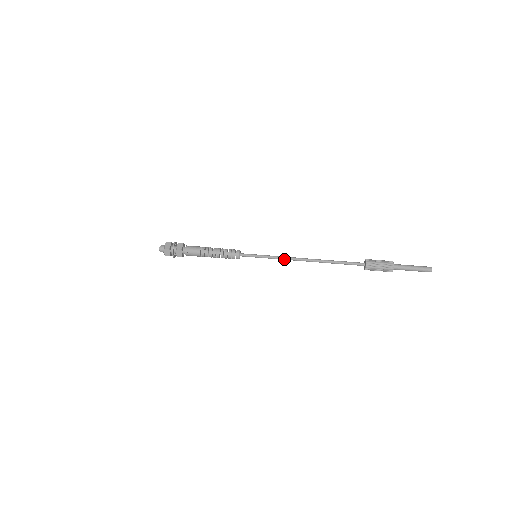
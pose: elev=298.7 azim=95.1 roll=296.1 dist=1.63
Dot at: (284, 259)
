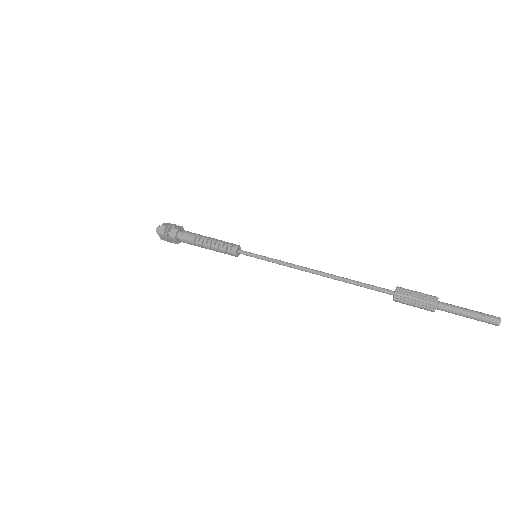
Dot at: (288, 266)
